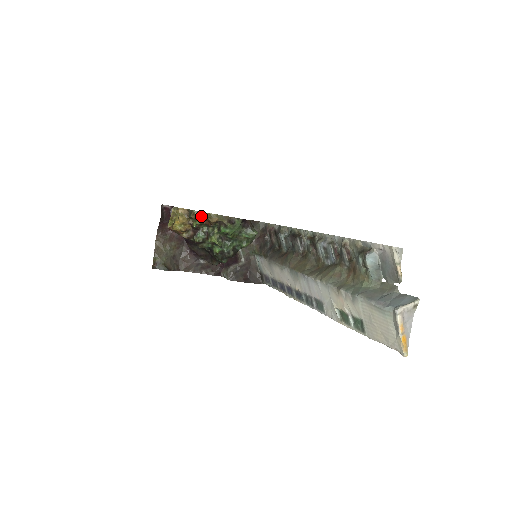
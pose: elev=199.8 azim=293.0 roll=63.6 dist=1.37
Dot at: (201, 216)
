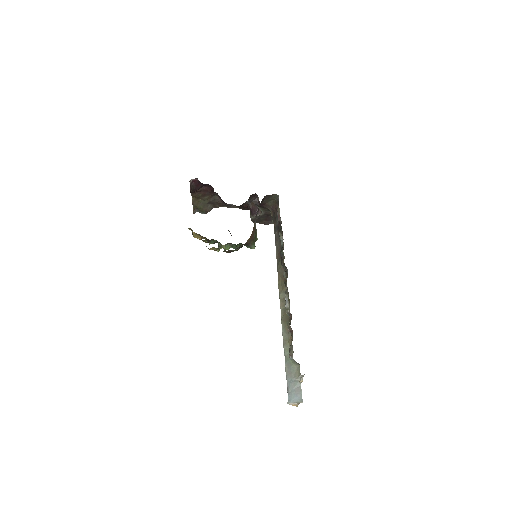
Dot at: (208, 242)
